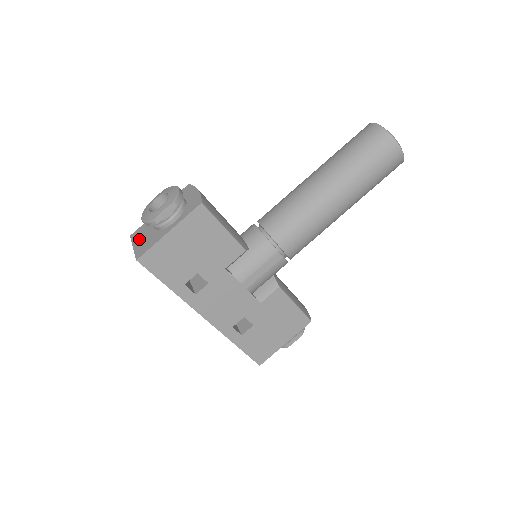
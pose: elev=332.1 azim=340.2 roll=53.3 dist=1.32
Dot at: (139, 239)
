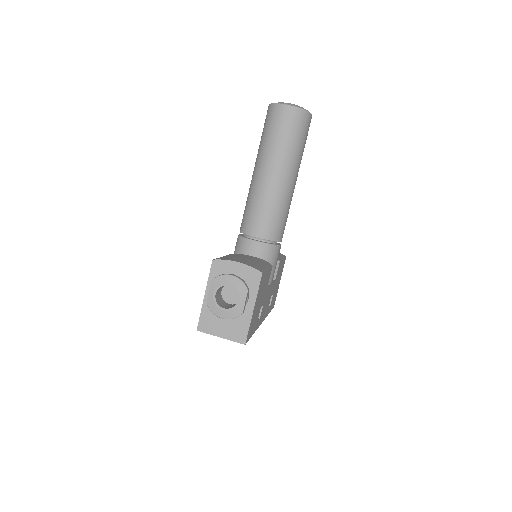
Dot at: (219, 329)
